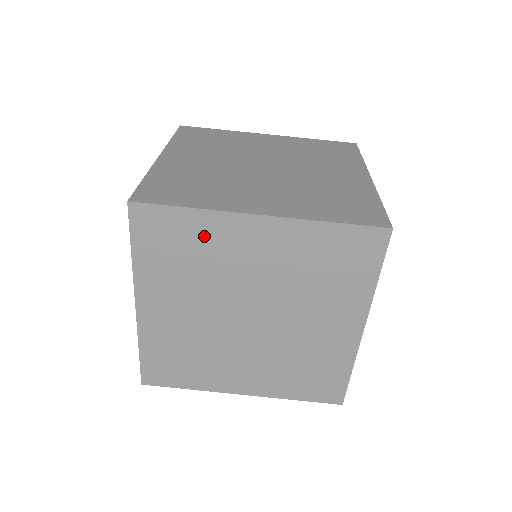
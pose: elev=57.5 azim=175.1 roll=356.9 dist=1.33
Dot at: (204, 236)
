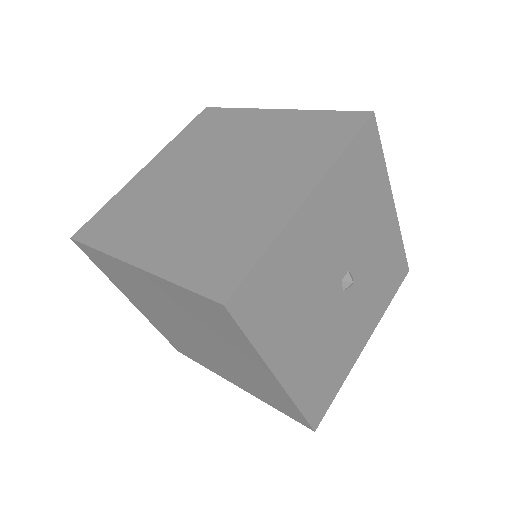
Dot at: (120, 271)
